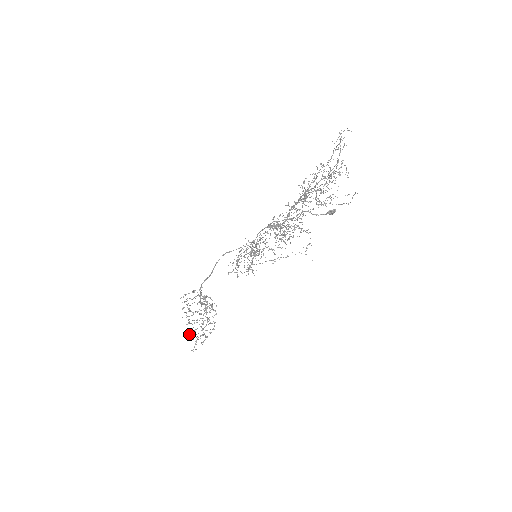
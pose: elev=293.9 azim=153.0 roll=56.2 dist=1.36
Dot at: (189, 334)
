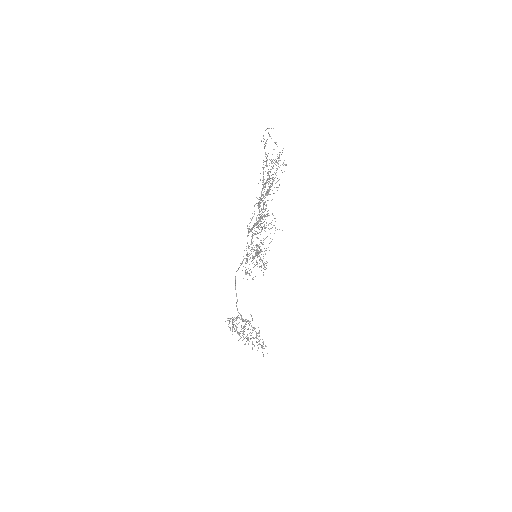
Dot at: (252, 348)
